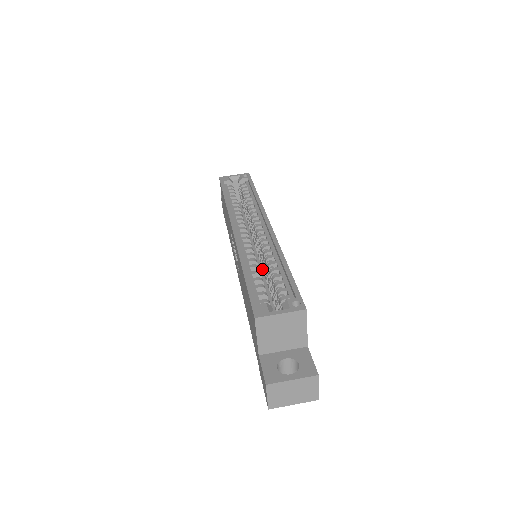
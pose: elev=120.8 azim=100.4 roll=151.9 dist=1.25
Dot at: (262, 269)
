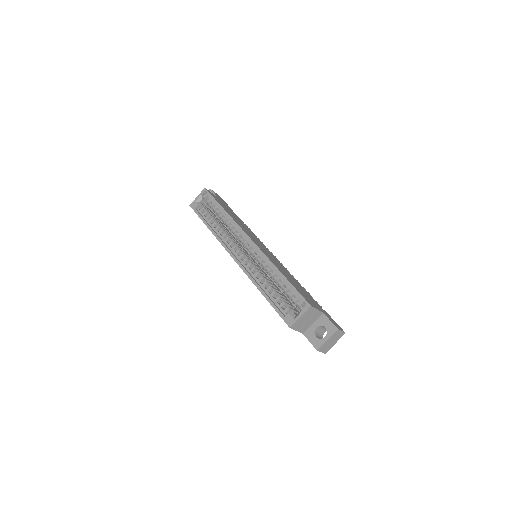
Dot at: occluded
